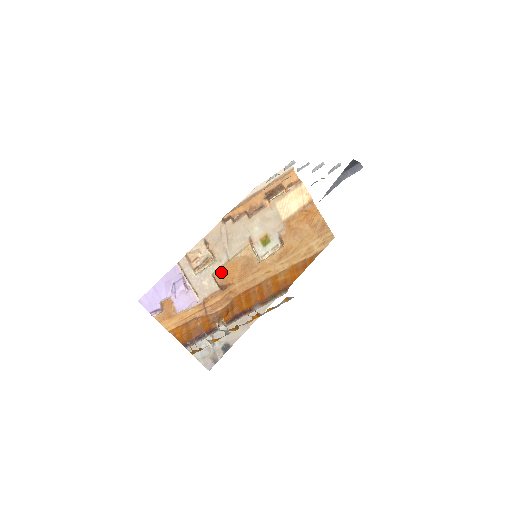
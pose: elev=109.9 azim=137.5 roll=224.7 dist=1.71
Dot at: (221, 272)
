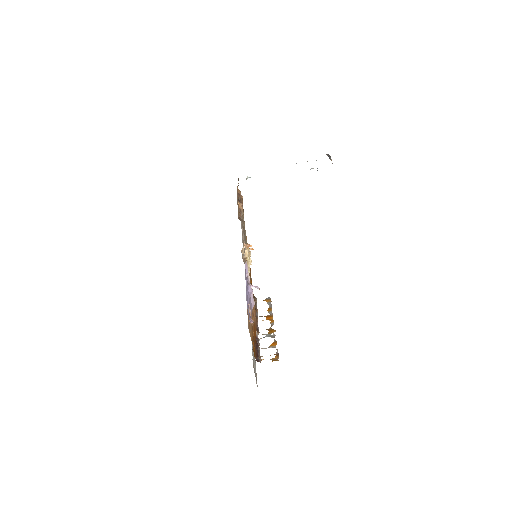
Dot at: occluded
